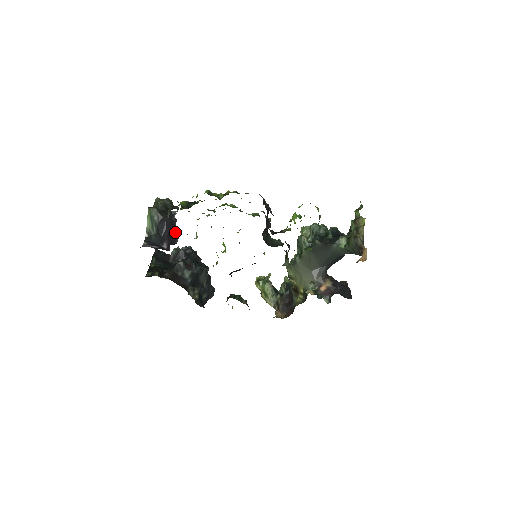
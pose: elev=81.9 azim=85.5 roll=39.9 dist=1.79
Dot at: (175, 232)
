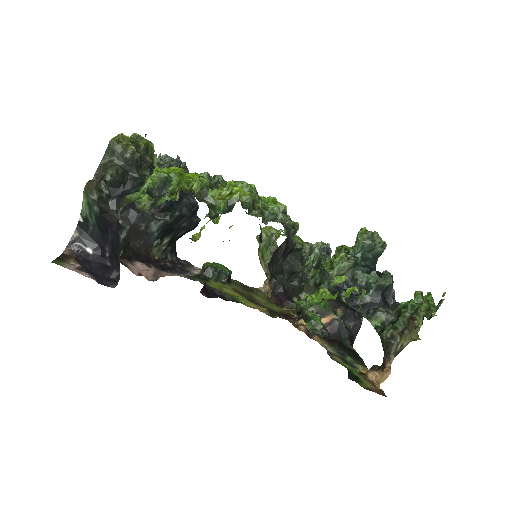
Dot at: (118, 260)
